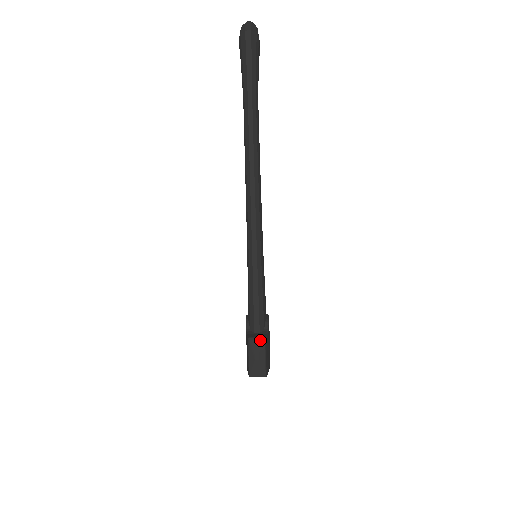
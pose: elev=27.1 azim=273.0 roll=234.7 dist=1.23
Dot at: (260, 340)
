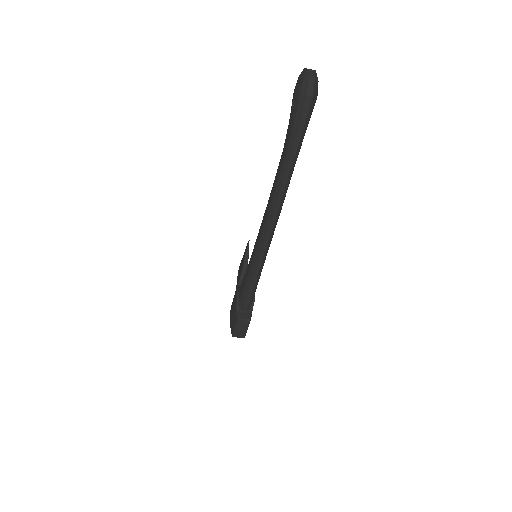
Dot at: (247, 321)
